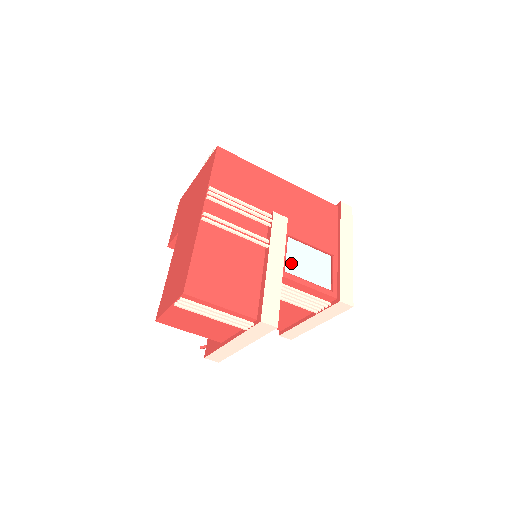
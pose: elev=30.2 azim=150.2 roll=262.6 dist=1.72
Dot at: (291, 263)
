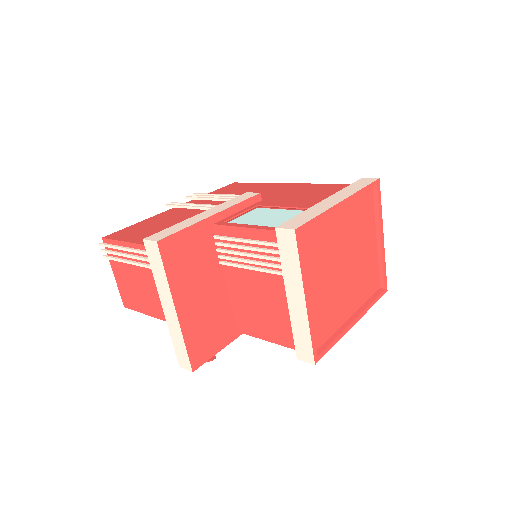
Dot at: (242, 219)
